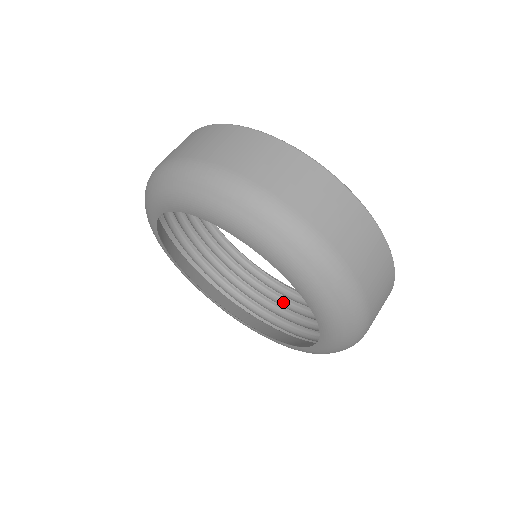
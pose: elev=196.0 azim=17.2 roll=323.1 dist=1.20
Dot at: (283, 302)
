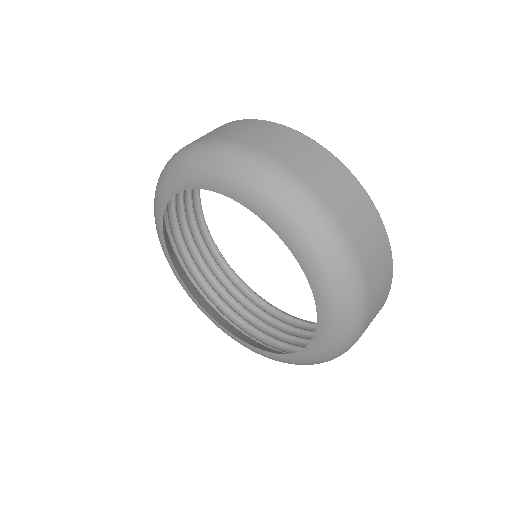
Dot at: (244, 303)
